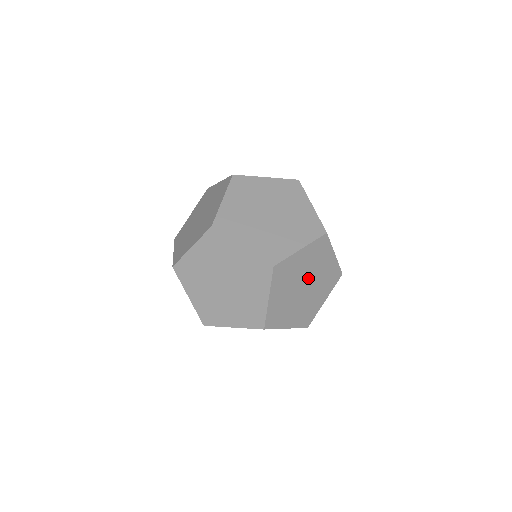
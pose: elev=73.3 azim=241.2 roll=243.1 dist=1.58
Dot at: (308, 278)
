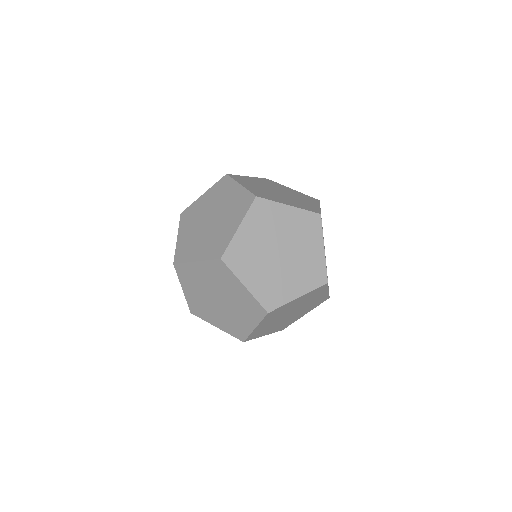
Dot at: (276, 243)
